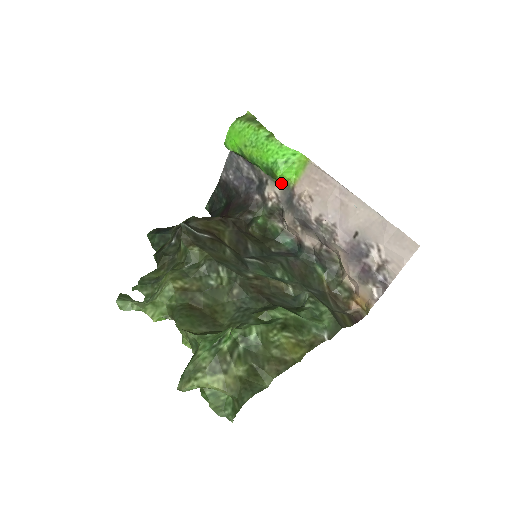
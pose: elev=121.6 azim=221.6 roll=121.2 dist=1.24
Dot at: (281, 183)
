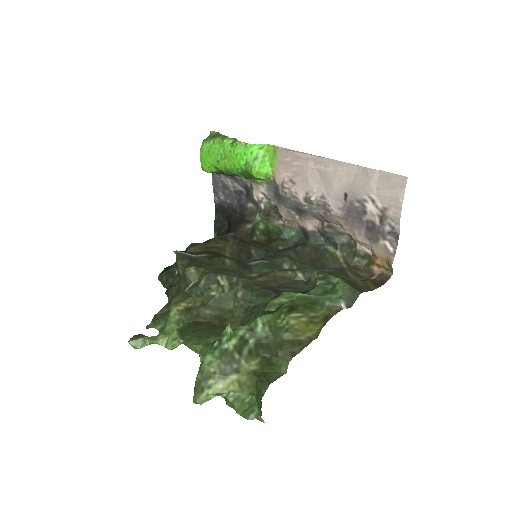
Dot at: (262, 181)
